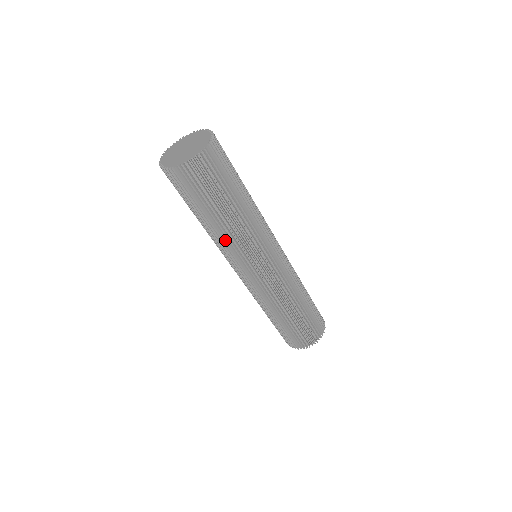
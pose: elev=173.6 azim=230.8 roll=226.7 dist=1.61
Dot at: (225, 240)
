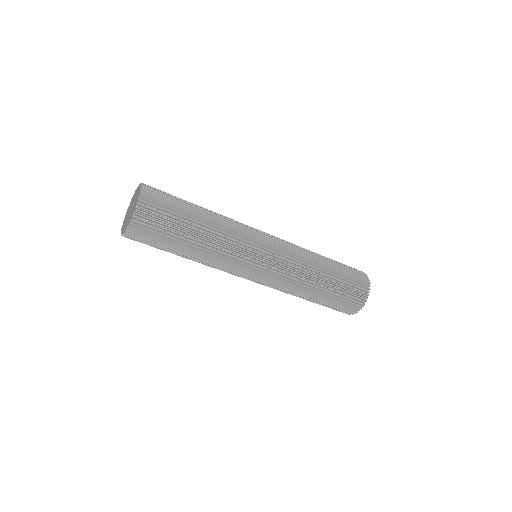
Dot at: (215, 253)
